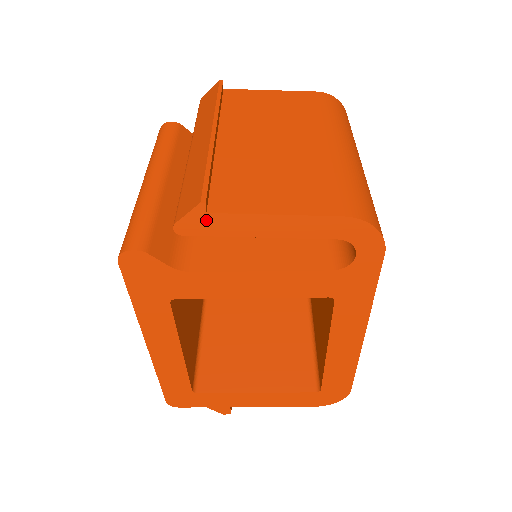
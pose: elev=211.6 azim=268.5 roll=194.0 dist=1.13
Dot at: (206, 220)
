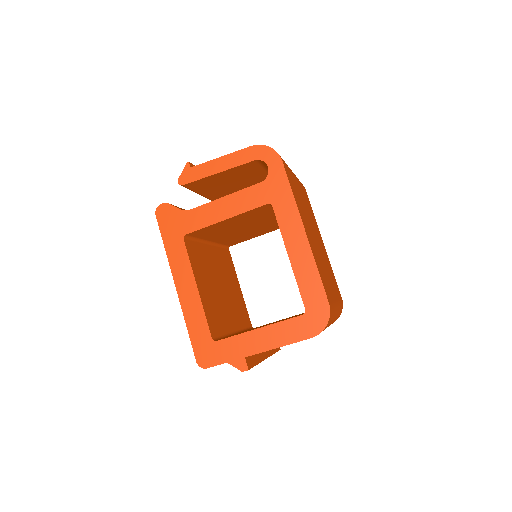
Dot at: (191, 172)
